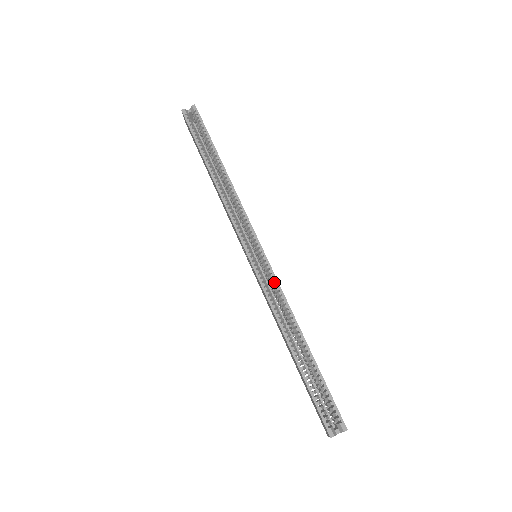
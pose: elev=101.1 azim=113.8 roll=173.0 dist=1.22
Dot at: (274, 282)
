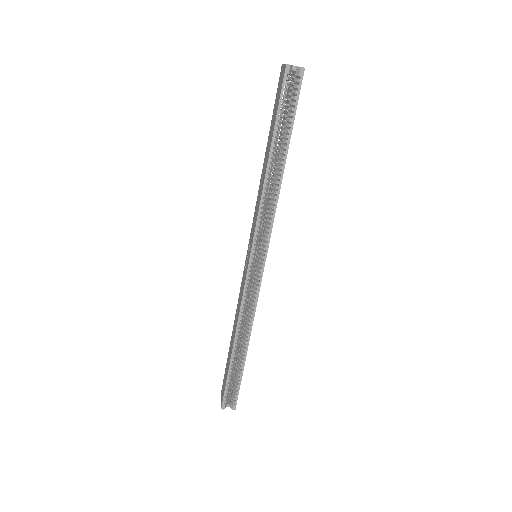
Dot at: (255, 294)
